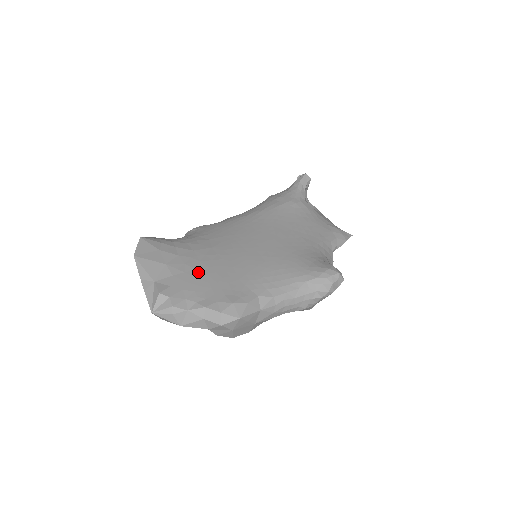
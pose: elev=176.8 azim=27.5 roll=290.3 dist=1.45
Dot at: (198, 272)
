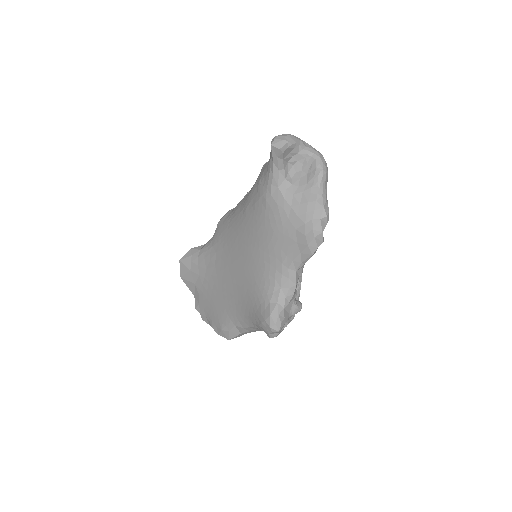
Dot at: (208, 294)
